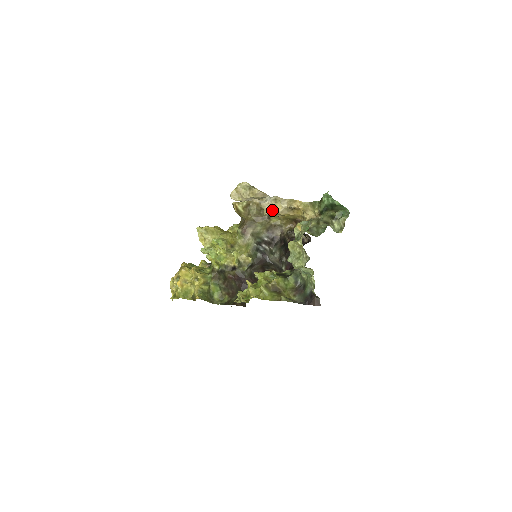
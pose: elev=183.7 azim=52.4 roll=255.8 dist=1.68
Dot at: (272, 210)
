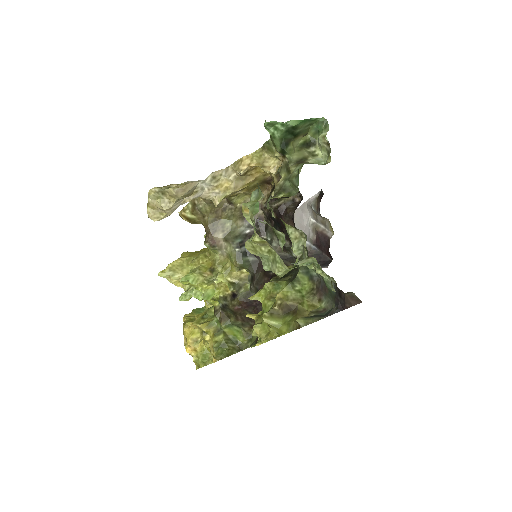
Dot at: (221, 194)
